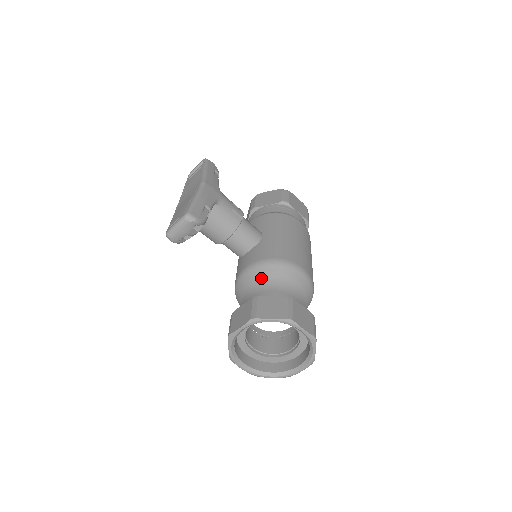
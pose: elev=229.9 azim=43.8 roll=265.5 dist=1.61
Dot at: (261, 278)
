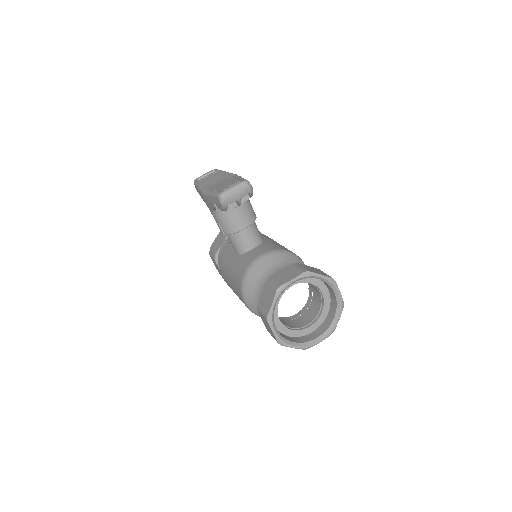
Dot at: (281, 261)
